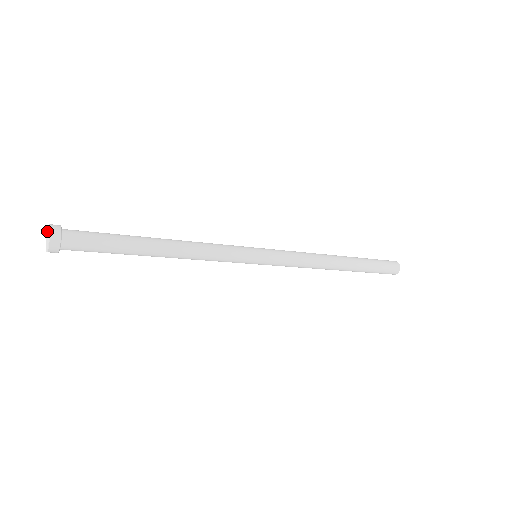
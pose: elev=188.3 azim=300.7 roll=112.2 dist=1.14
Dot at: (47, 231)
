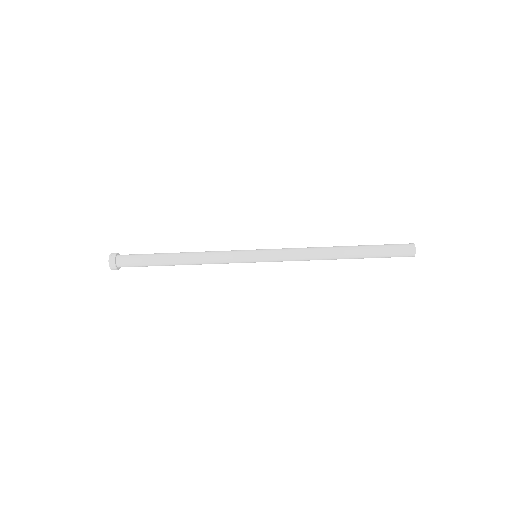
Dot at: occluded
